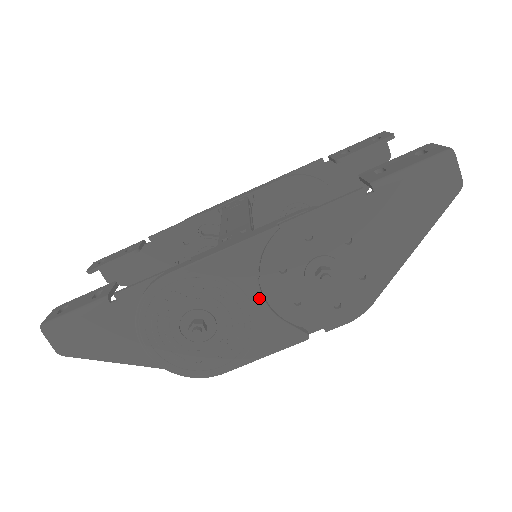
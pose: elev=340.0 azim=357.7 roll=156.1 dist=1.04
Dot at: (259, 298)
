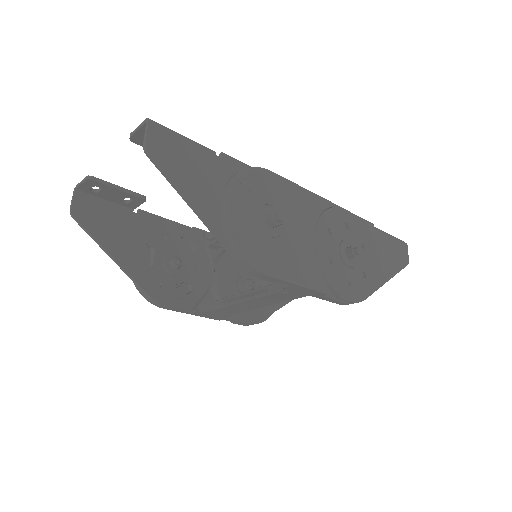
Dot at: (313, 237)
